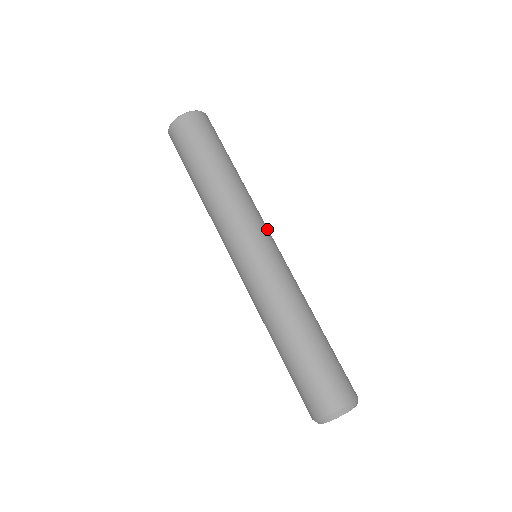
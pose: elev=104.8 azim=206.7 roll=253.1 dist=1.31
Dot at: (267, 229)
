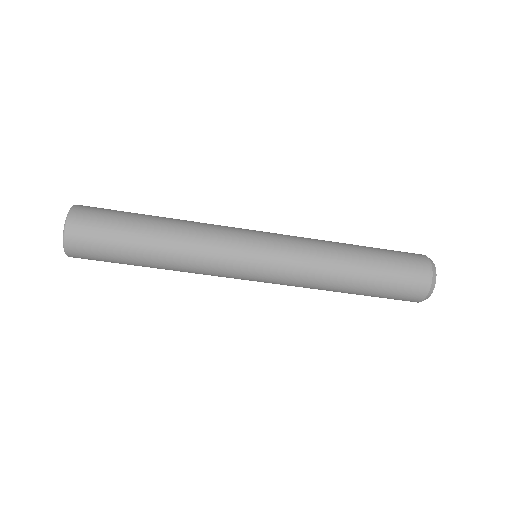
Dot at: (241, 238)
